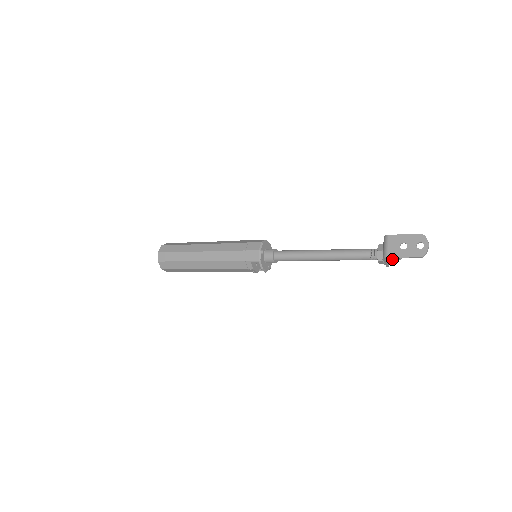
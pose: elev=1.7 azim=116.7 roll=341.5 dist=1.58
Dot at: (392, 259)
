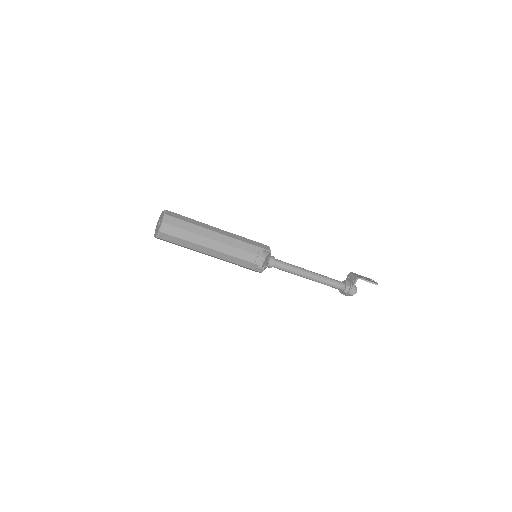
Dot at: (355, 287)
